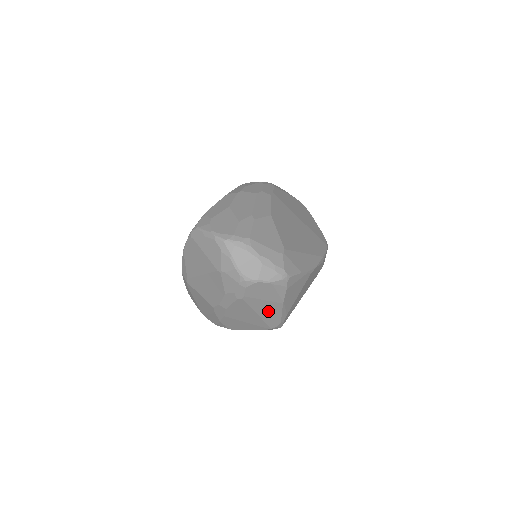
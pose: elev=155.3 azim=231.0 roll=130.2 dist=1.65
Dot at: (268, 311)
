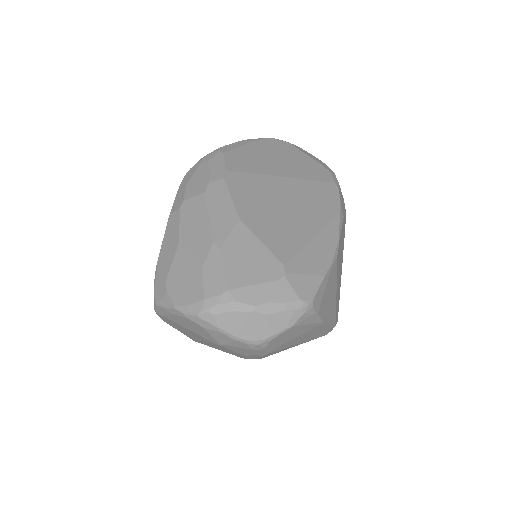
Dot at: (310, 335)
